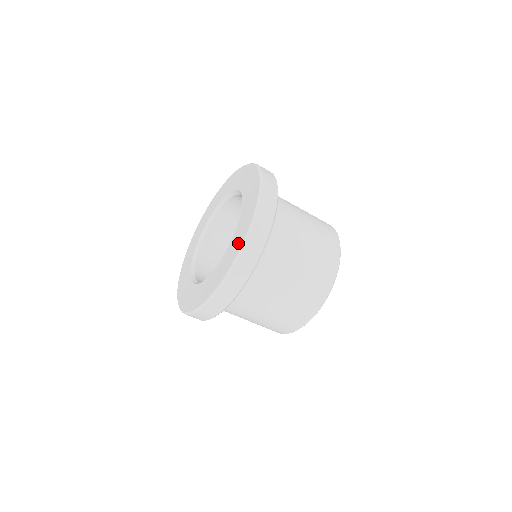
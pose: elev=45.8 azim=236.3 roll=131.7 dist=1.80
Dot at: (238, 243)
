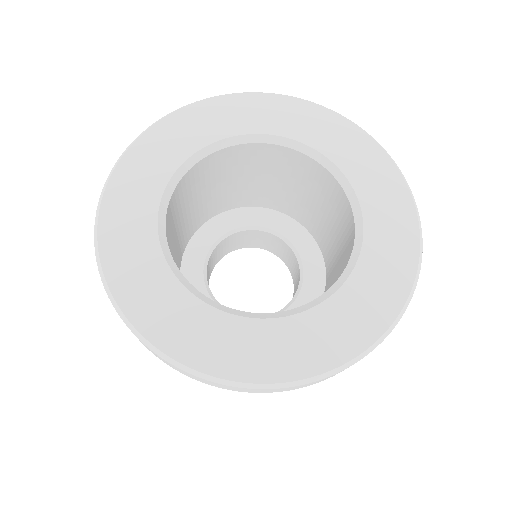
Dot at: (378, 311)
